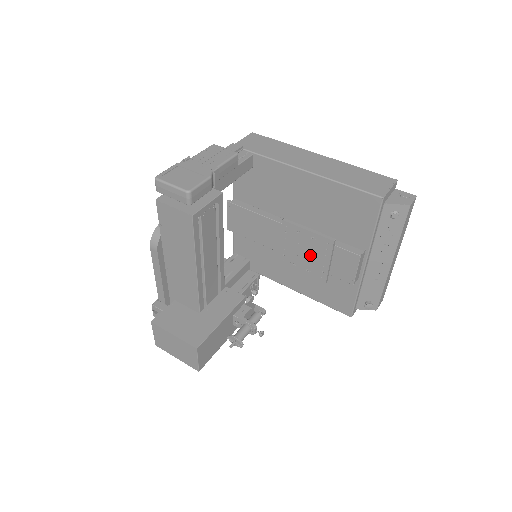
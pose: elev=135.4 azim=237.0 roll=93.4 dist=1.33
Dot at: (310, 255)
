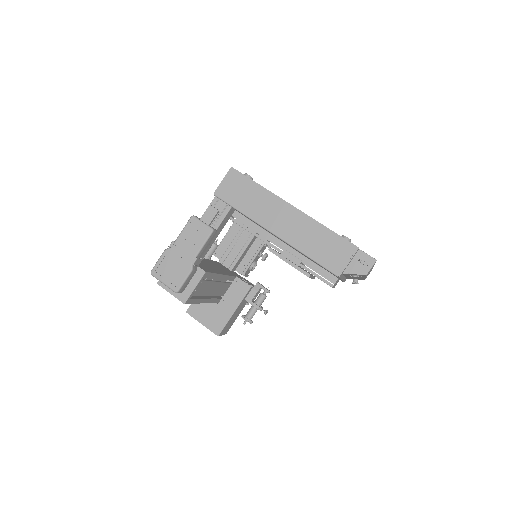
Dot at: occluded
